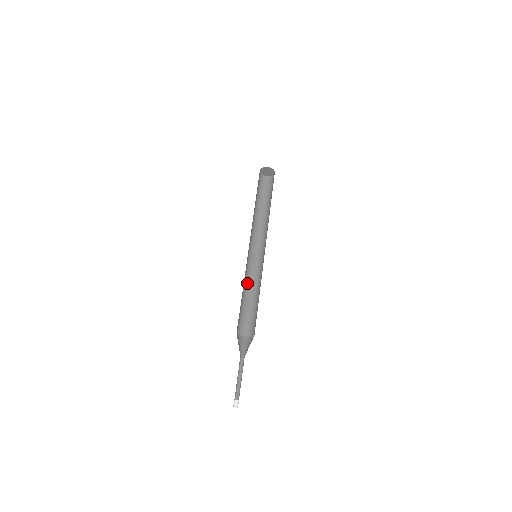
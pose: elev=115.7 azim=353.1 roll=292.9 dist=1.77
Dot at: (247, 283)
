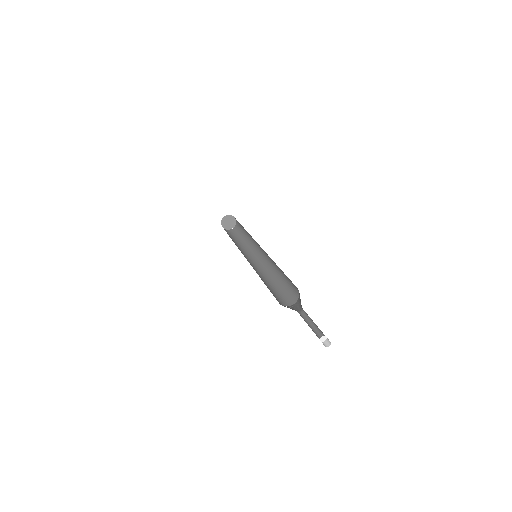
Dot at: occluded
